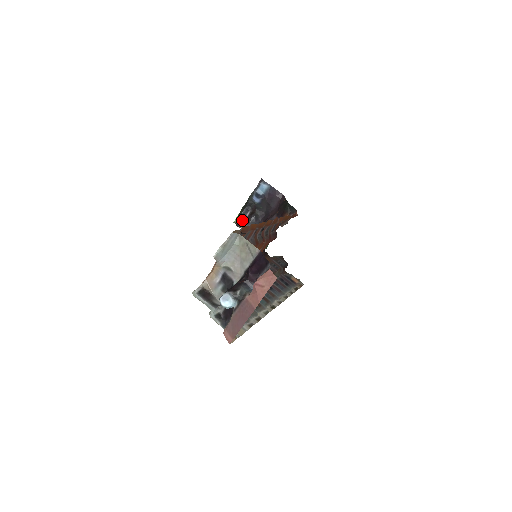
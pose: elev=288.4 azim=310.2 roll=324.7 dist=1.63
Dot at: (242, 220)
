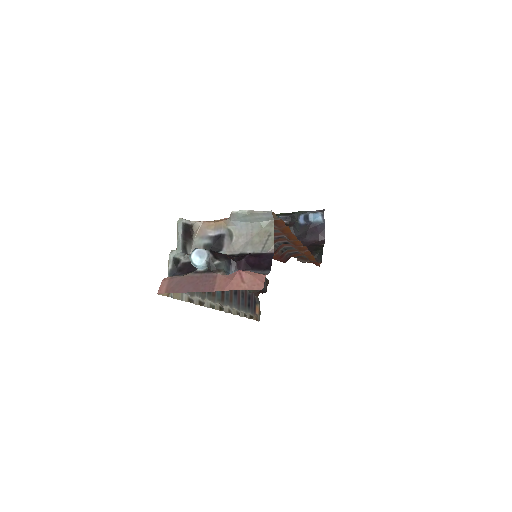
Dot at: occluded
